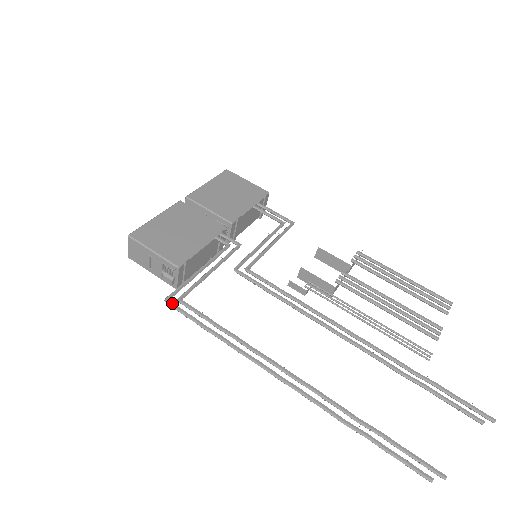
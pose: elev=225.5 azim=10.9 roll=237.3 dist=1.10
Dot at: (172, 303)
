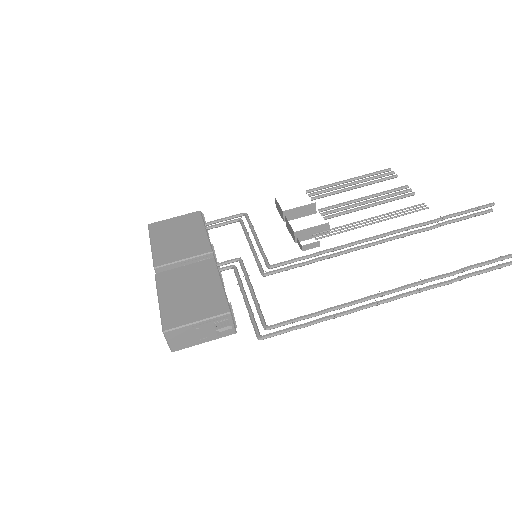
Dot at: (266, 335)
